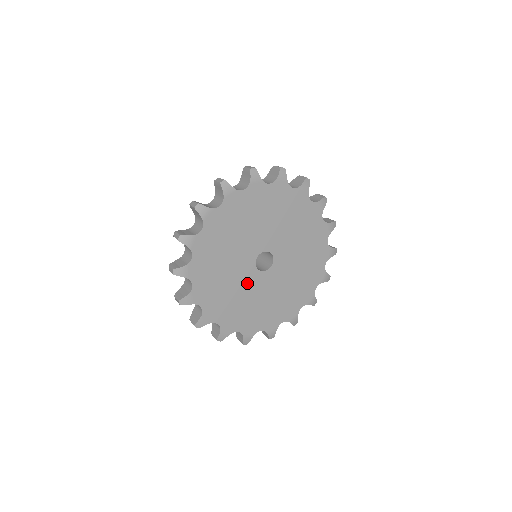
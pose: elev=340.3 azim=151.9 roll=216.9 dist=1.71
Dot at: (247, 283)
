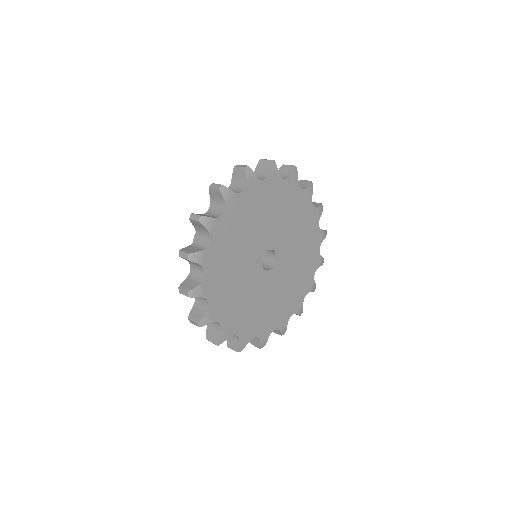
Dot at: (270, 287)
